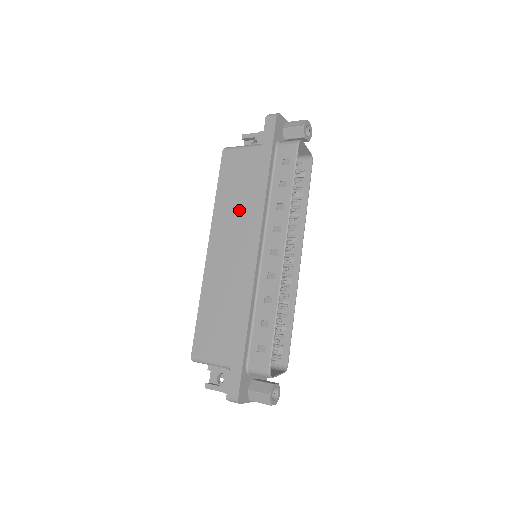
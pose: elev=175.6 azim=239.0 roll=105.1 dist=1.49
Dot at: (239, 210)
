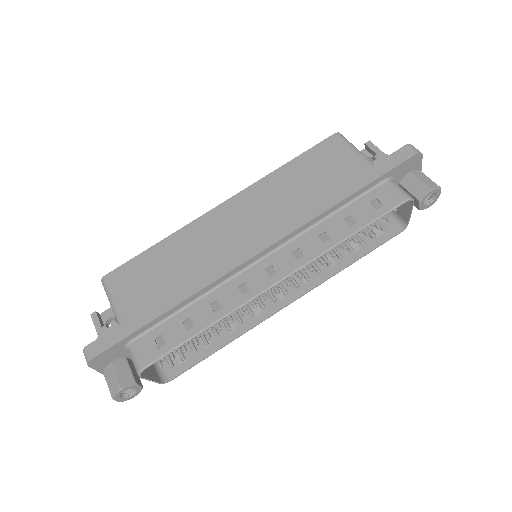
Dot at: (287, 199)
